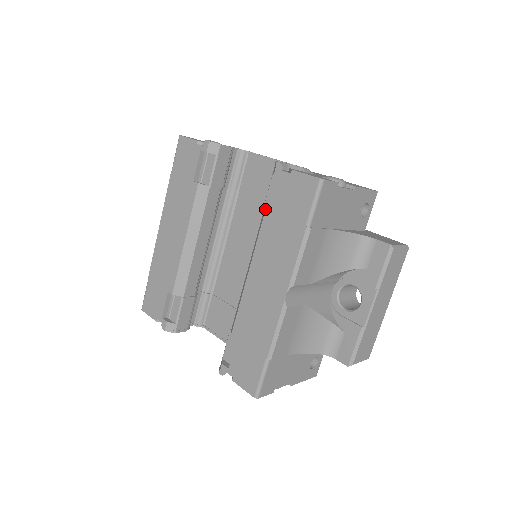
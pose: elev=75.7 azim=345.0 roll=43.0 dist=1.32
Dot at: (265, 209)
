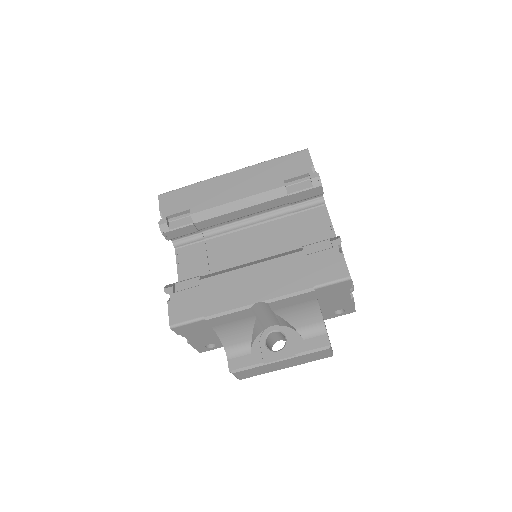
Dot at: (303, 249)
